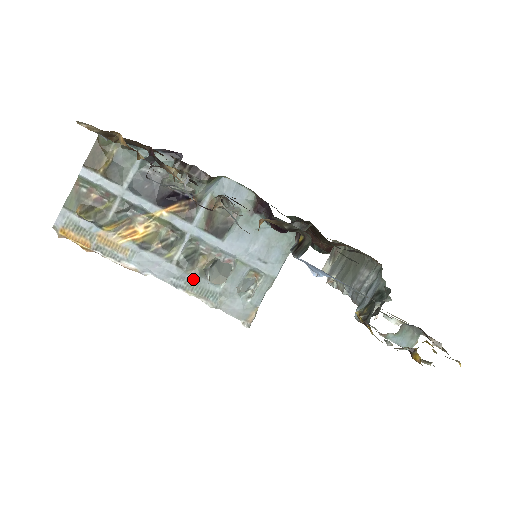
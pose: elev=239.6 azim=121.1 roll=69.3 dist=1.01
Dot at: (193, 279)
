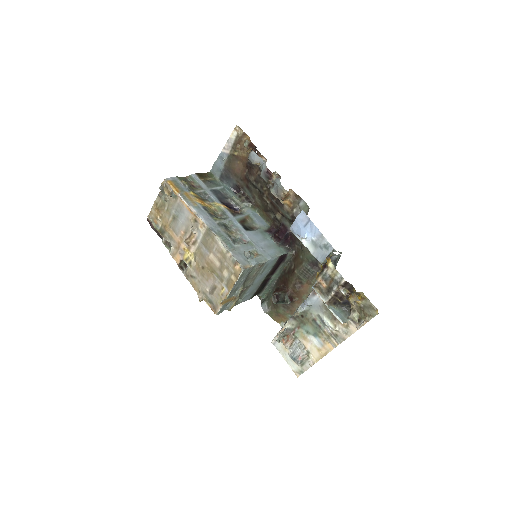
Dot at: (223, 233)
